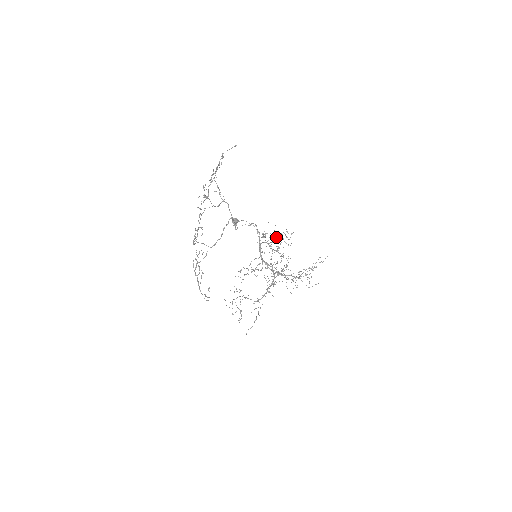
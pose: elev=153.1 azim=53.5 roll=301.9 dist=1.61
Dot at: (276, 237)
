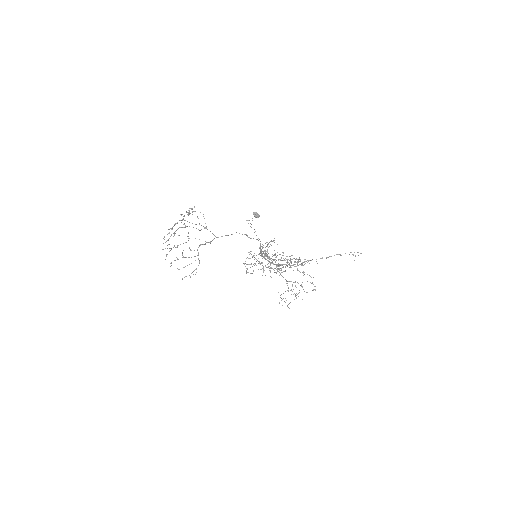
Dot at: (269, 259)
